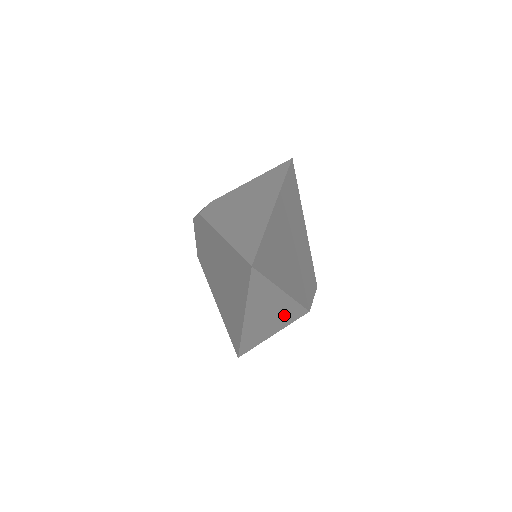
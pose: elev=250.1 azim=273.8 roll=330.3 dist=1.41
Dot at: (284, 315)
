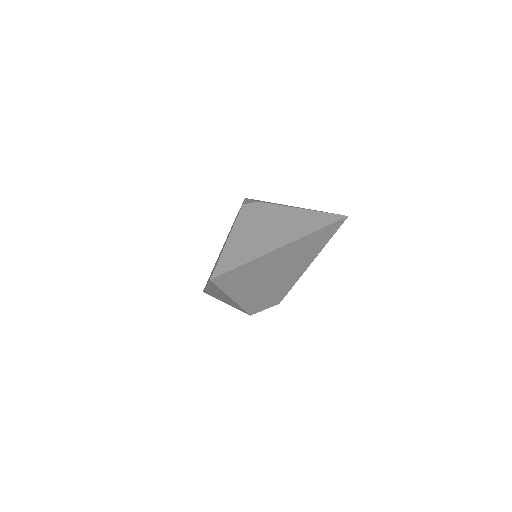
Dot at: (233, 304)
